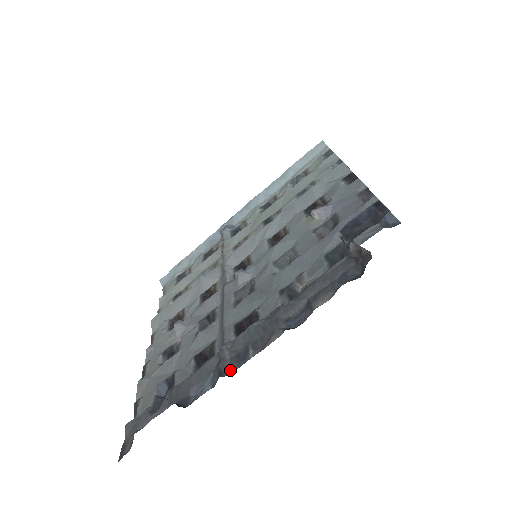
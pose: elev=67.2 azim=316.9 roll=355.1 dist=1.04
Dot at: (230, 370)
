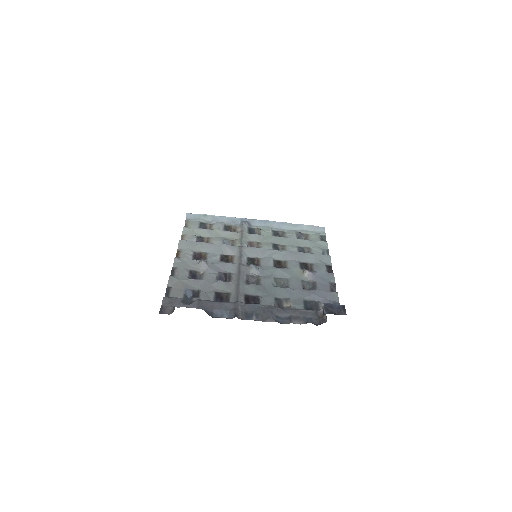
Dot at: (242, 318)
